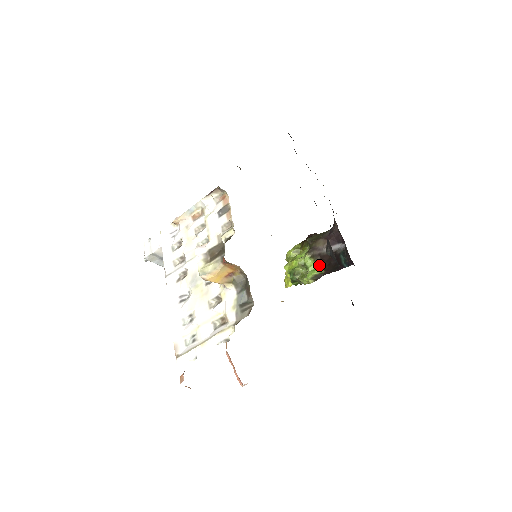
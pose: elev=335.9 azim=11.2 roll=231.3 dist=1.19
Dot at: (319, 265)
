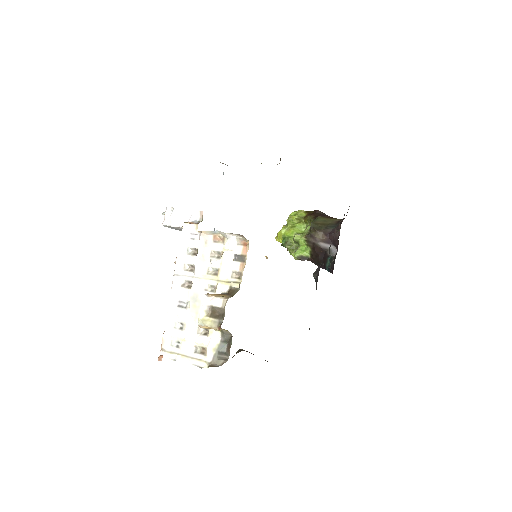
Dot at: (309, 250)
